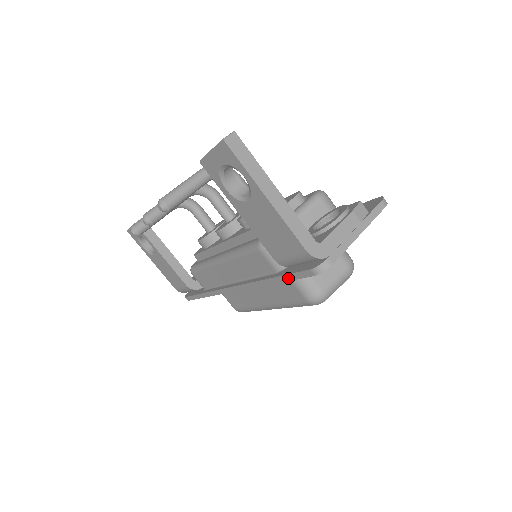
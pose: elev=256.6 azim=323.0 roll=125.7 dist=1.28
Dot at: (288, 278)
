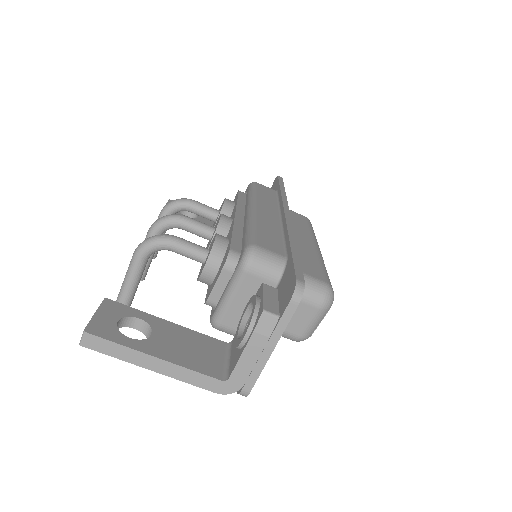
Dot at: occluded
